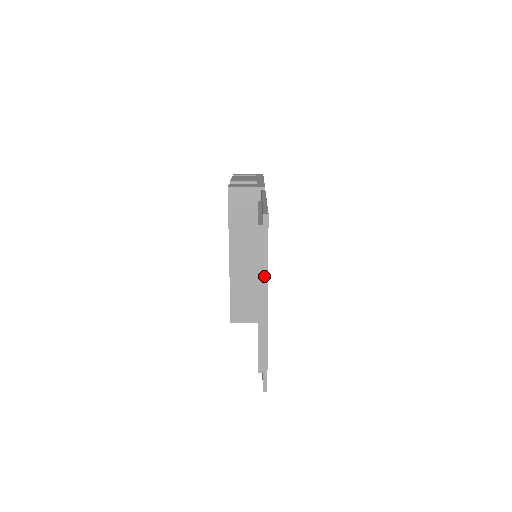
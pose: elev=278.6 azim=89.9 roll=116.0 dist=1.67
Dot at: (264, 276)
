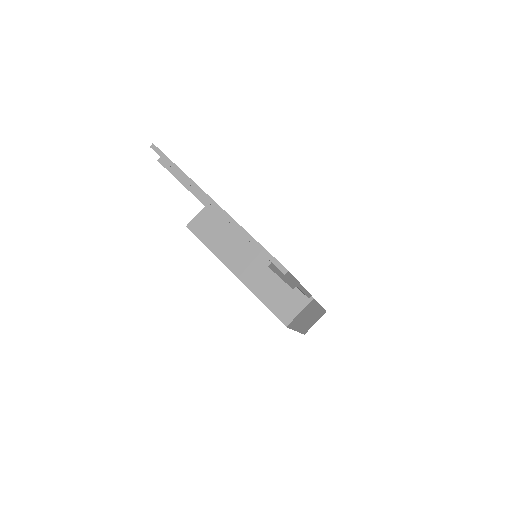
Dot at: (189, 183)
